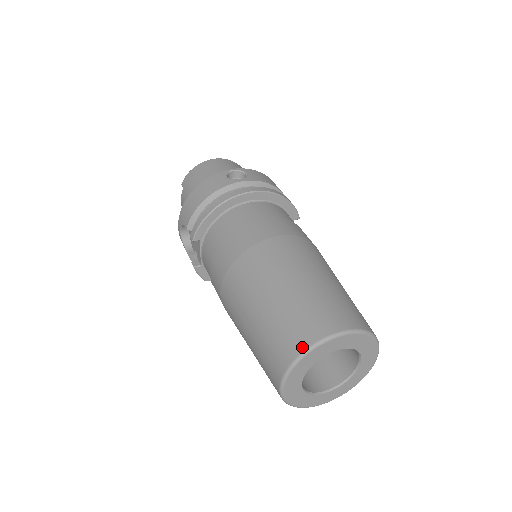
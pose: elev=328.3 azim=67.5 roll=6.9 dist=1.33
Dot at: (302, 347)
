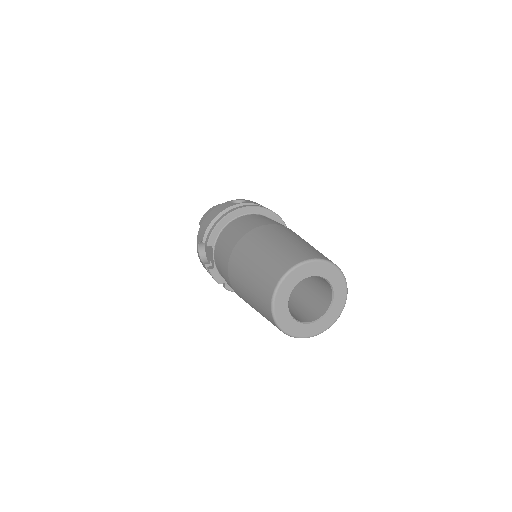
Dot at: (283, 271)
